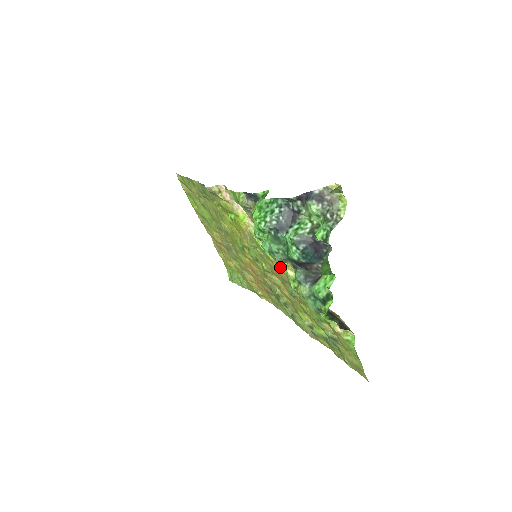
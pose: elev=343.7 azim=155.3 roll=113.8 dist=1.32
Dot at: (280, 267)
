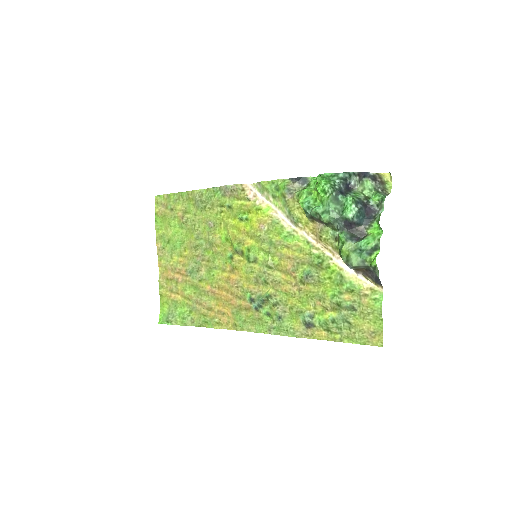
Dot at: (302, 249)
